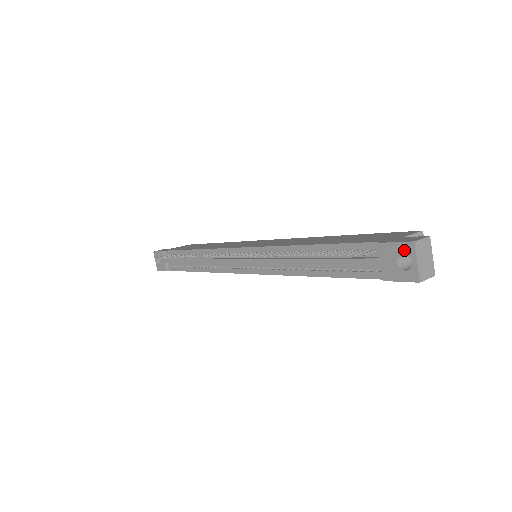
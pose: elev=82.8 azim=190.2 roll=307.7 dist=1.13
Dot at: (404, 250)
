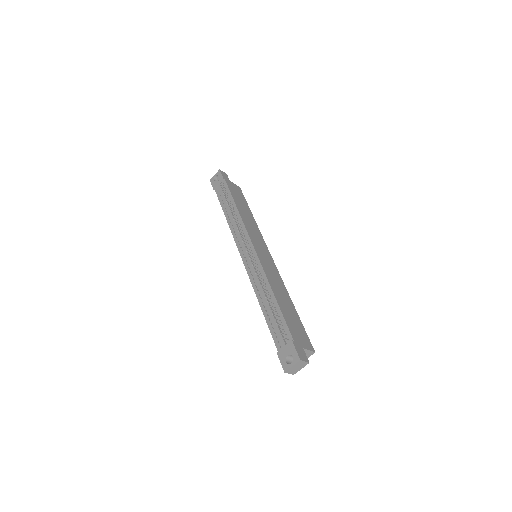
Dot at: (295, 357)
